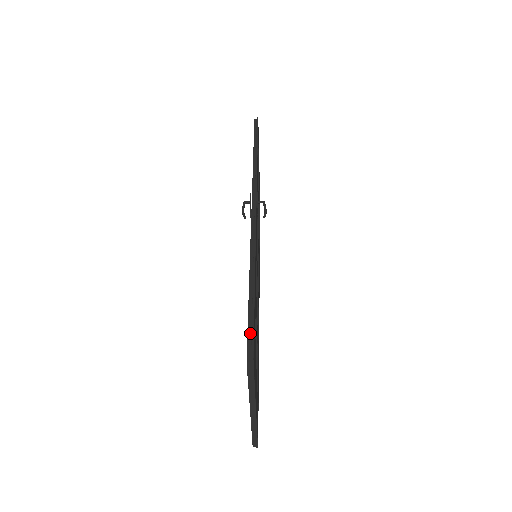
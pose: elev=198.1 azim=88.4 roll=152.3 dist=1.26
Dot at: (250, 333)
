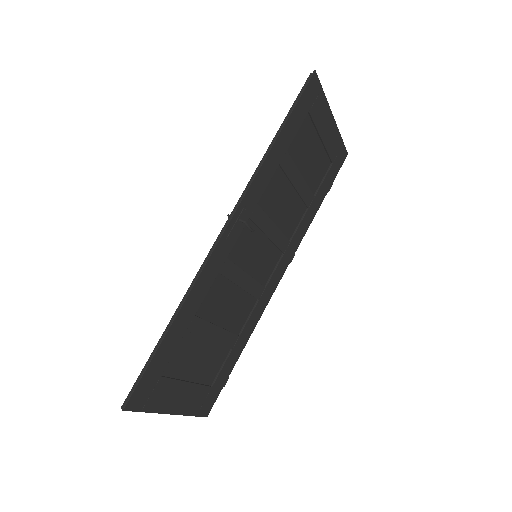
Dot at: (136, 383)
